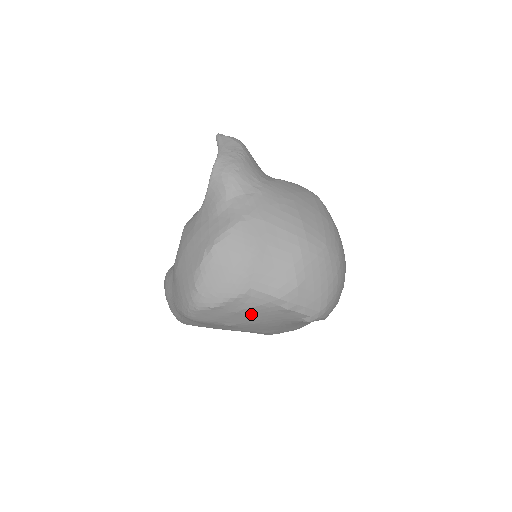
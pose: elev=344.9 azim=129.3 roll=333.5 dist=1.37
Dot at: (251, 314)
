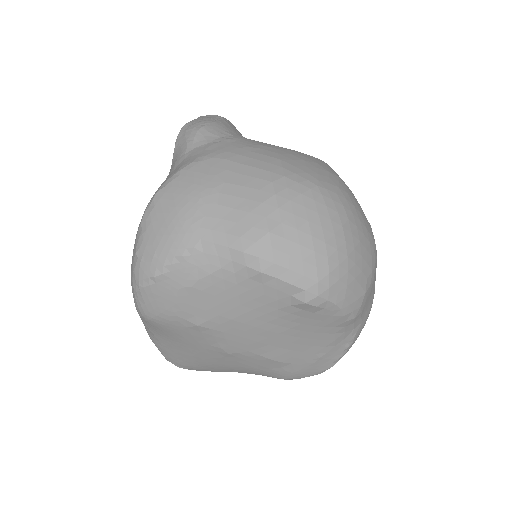
Dot at: (215, 292)
